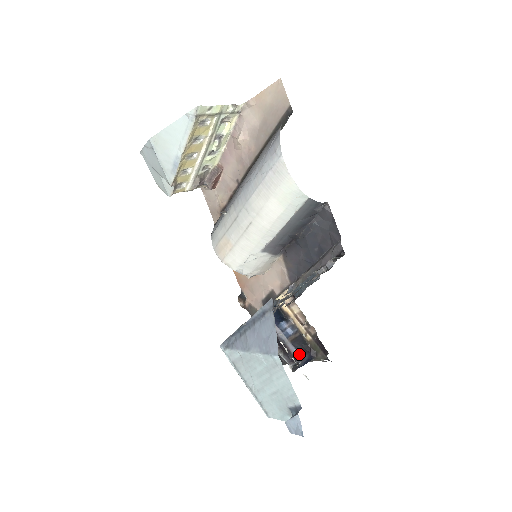
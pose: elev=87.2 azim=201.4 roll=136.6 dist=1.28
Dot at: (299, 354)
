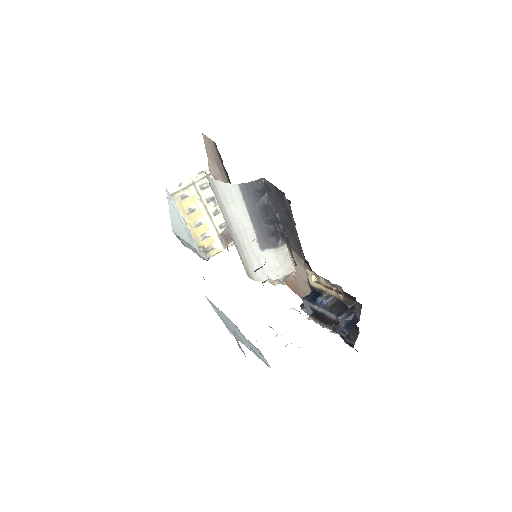
Dot at: (336, 316)
